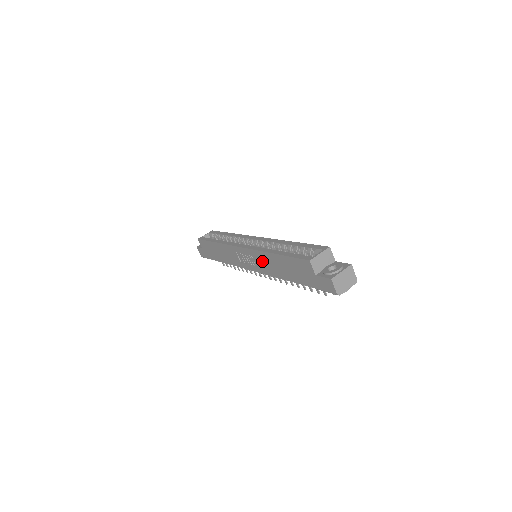
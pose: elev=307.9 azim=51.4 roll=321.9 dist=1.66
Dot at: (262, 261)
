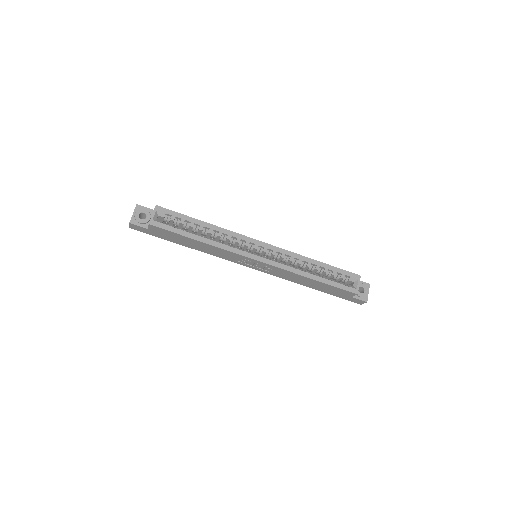
Dot at: (284, 274)
